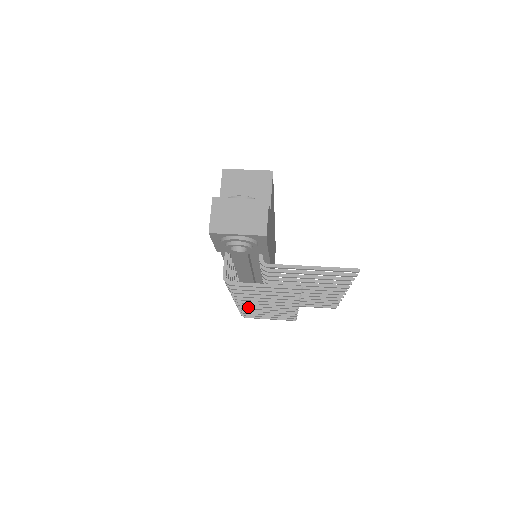
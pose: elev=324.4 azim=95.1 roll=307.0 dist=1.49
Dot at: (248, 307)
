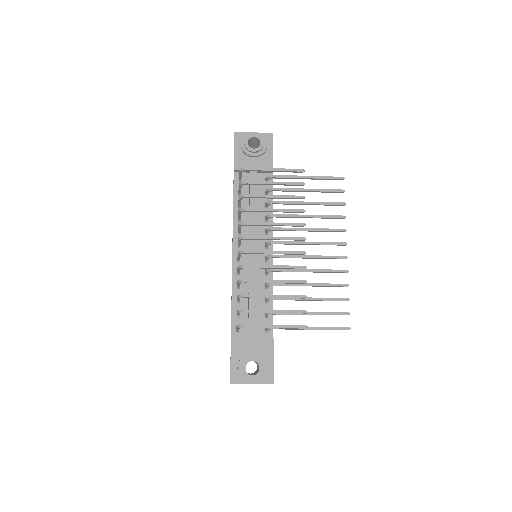
Dot at: (253, 265)
